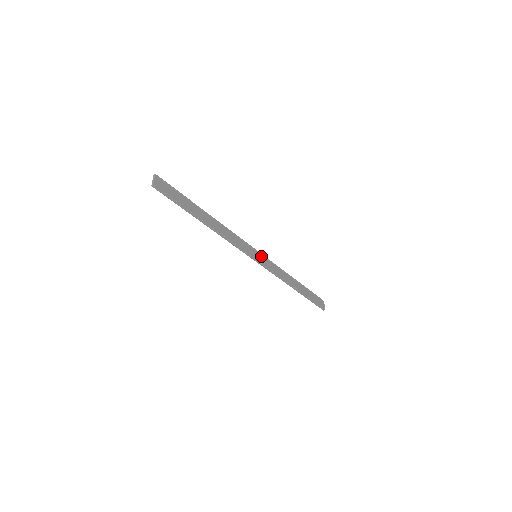
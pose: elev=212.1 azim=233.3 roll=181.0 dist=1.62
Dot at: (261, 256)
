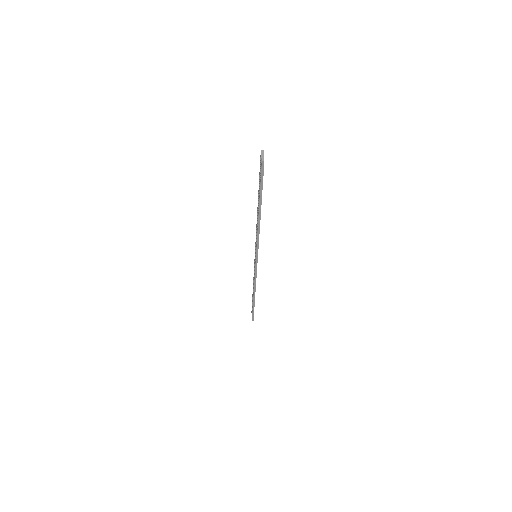
Dot at: occluded
